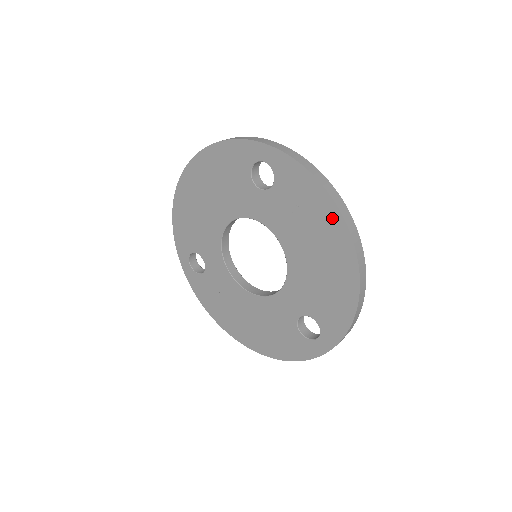
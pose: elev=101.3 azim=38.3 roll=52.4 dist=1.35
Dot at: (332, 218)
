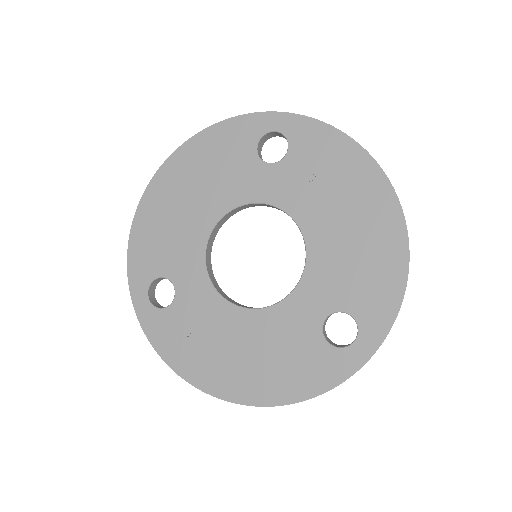
Dot at: (365, 170)
